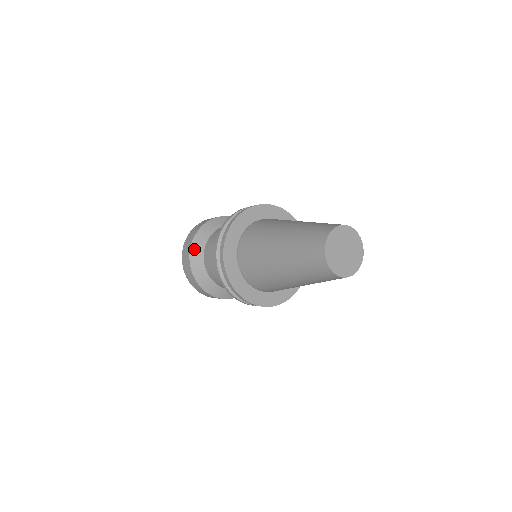
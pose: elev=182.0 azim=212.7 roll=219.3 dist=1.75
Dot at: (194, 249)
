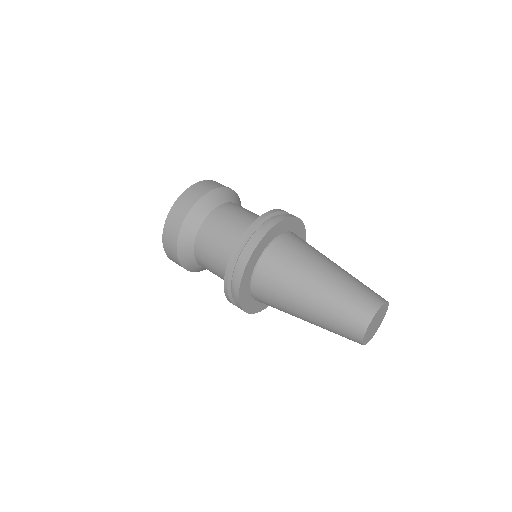
Dot at: (186, 227)
